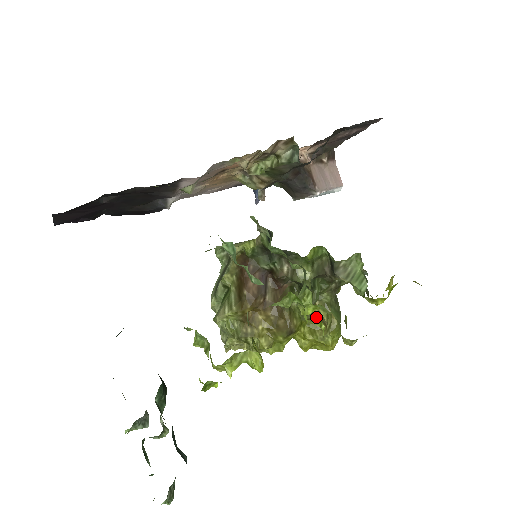
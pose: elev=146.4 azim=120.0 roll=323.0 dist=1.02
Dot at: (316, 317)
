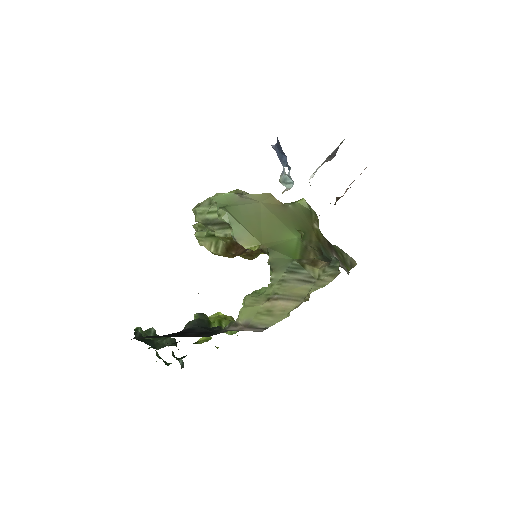
Dot at: occluded
